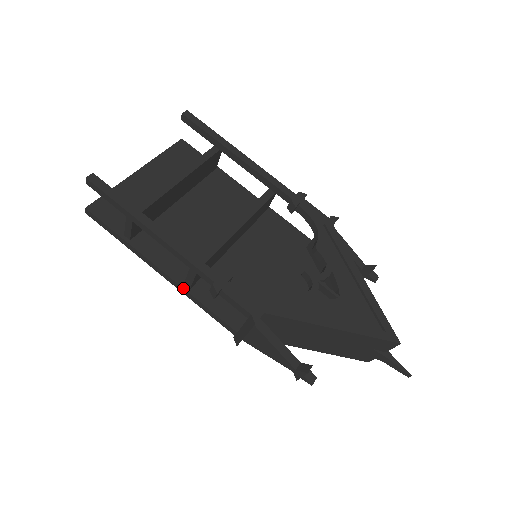
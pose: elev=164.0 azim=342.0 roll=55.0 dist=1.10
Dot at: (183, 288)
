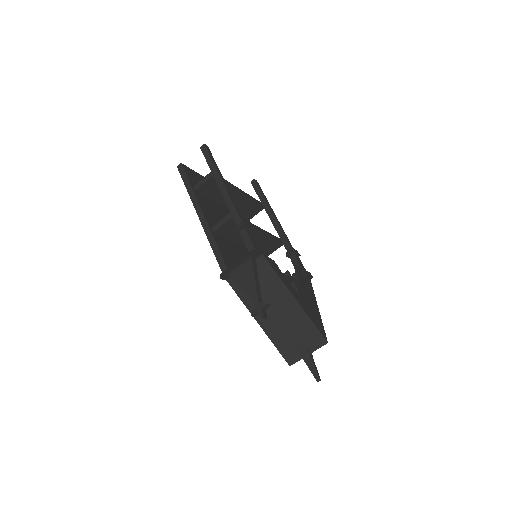
Dot at: (210, 229)
